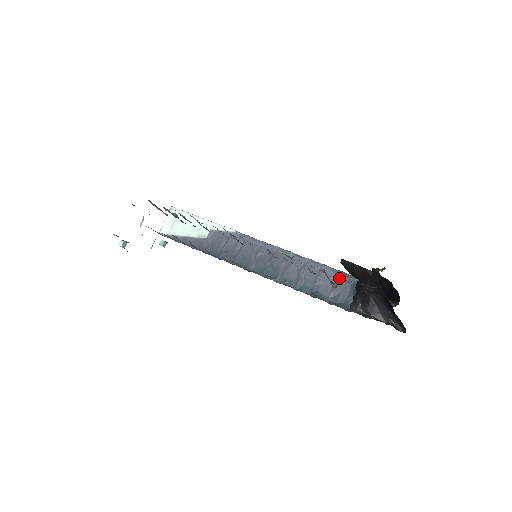
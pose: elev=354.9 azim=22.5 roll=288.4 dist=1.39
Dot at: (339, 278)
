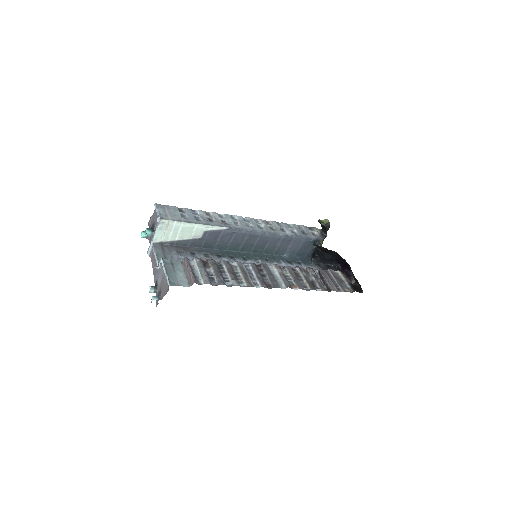
Dot at: (304, 243)
